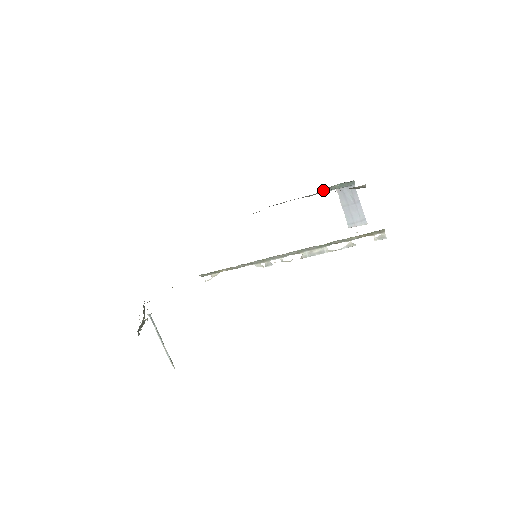
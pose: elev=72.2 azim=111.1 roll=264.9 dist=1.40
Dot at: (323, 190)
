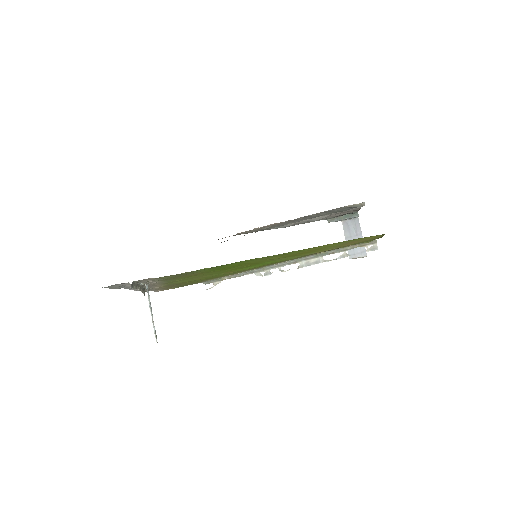
Dot at: (329, 220)
